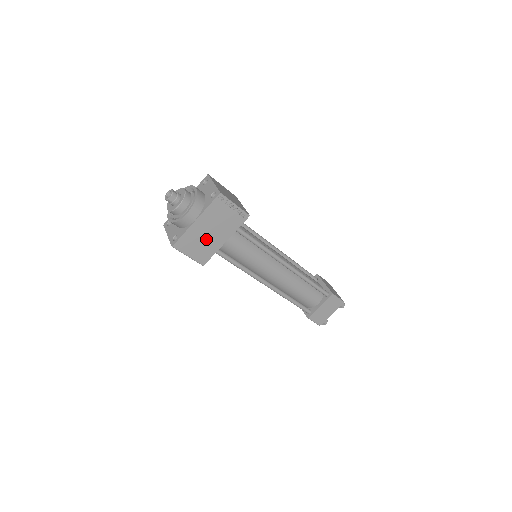
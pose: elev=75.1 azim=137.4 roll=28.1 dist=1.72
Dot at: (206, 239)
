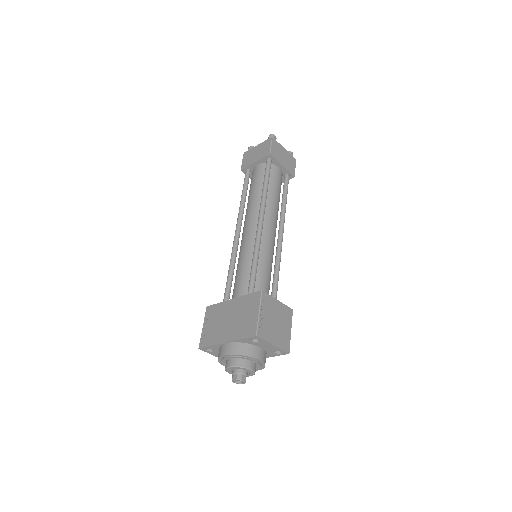
Dot at: occluded
